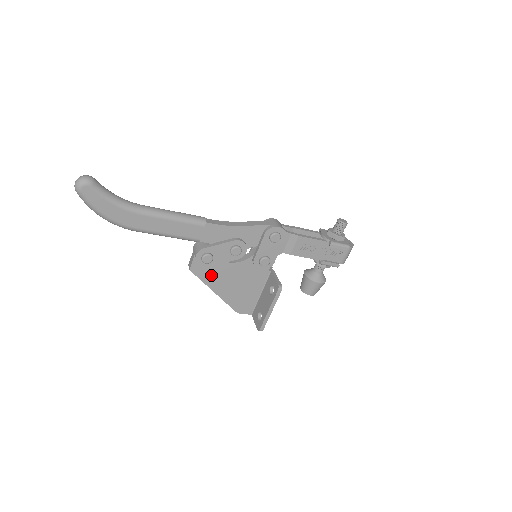
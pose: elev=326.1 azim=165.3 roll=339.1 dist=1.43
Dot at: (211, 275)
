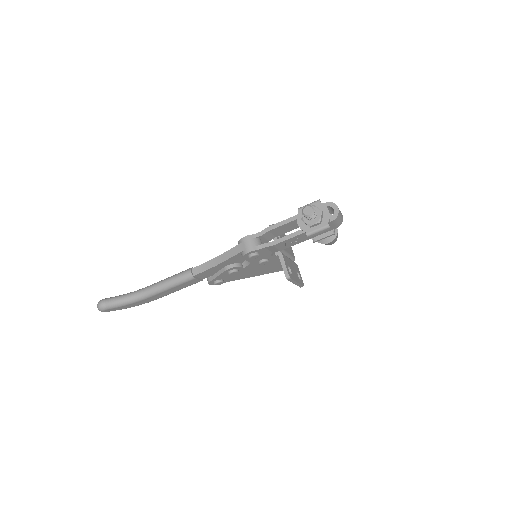
Dot at: (235, 277)
